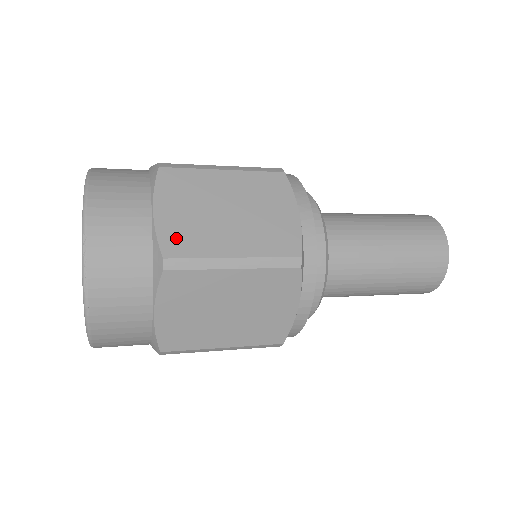
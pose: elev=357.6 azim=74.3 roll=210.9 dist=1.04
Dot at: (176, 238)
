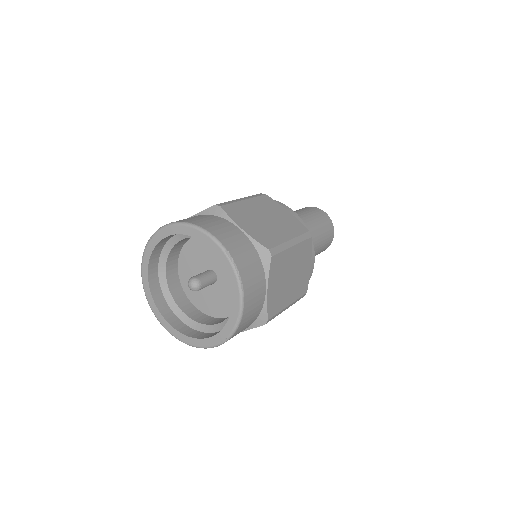
Dot at: (263, 238)
